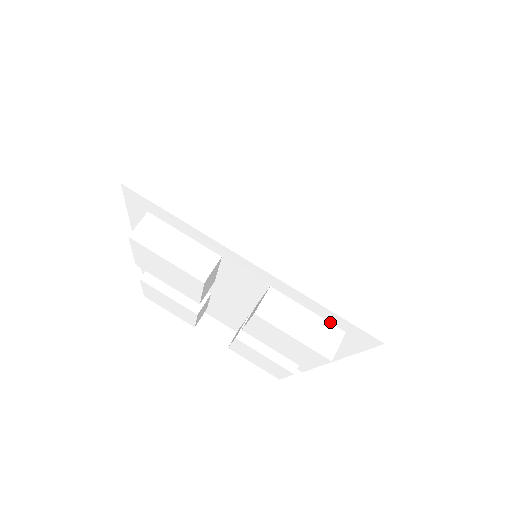
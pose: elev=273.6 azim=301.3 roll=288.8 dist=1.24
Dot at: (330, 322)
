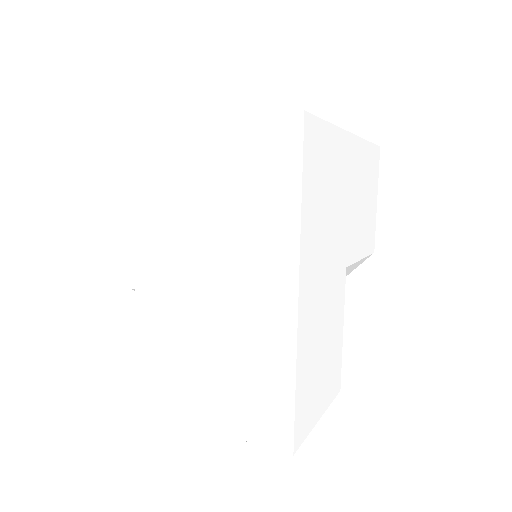
Dot at: occluded
